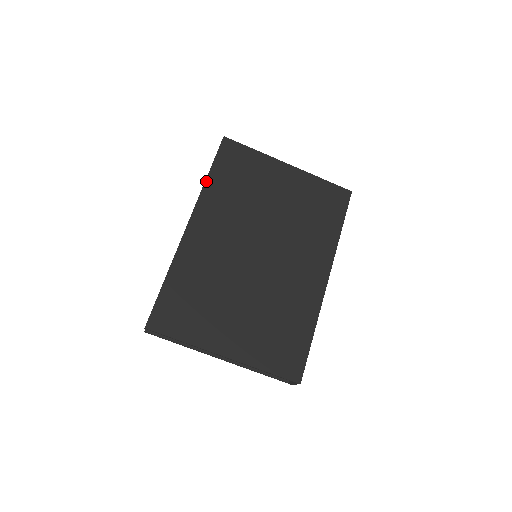
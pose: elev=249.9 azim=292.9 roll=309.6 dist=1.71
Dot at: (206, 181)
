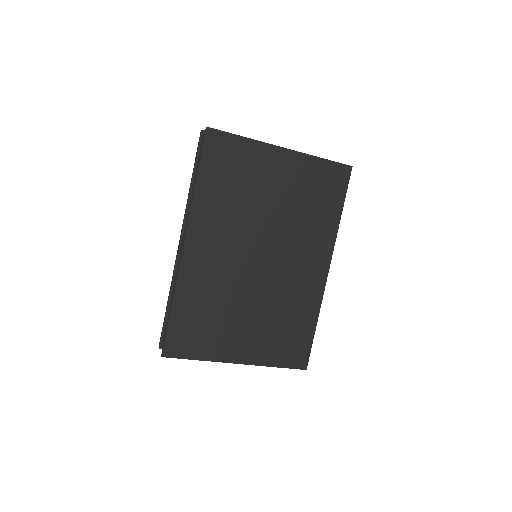
Dot at: (195, 190)
